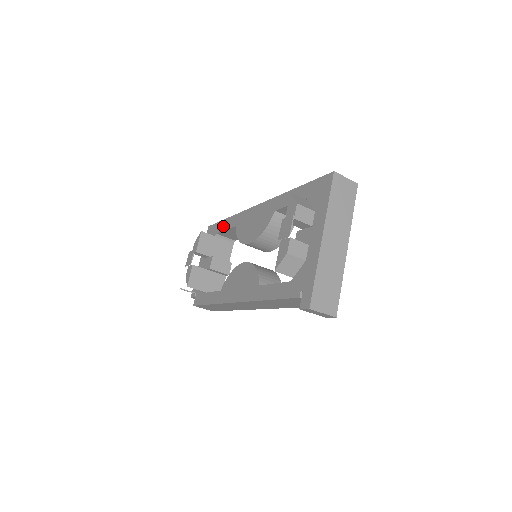
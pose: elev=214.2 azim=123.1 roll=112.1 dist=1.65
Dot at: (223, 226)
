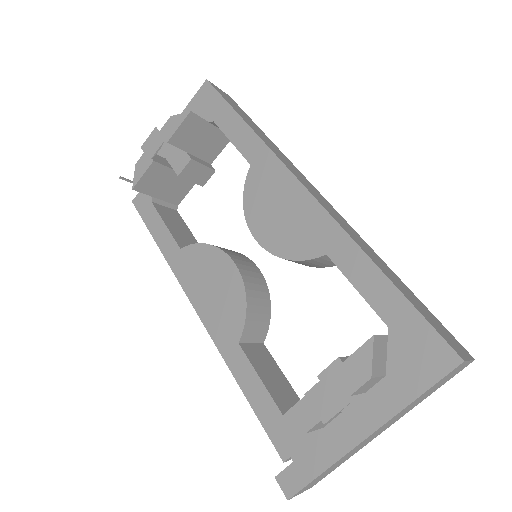
Dot at: (230, 126)
